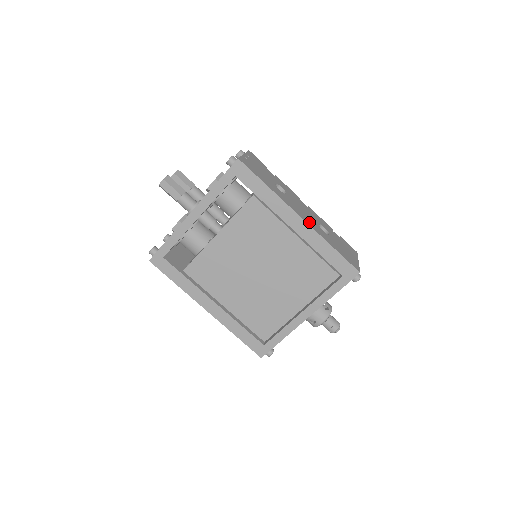
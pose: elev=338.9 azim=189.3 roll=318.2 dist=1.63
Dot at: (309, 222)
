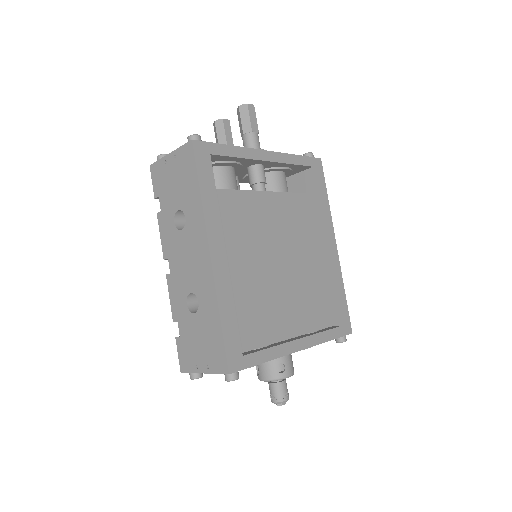
Dot at: occluded
